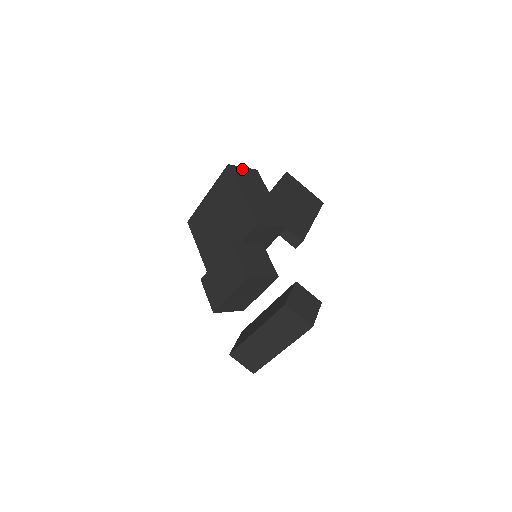
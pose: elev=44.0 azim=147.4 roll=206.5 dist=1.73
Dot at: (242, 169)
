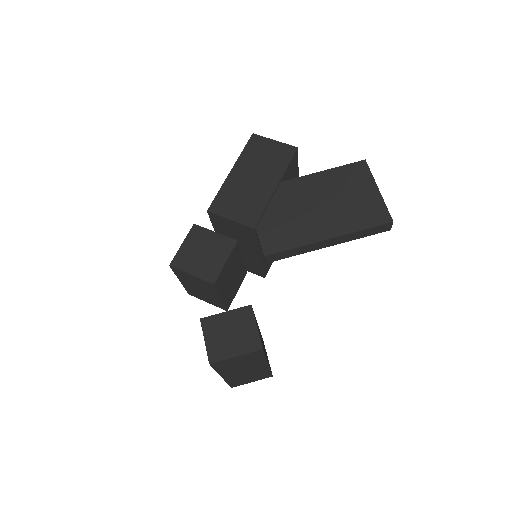
Dot at: (270, 142)
